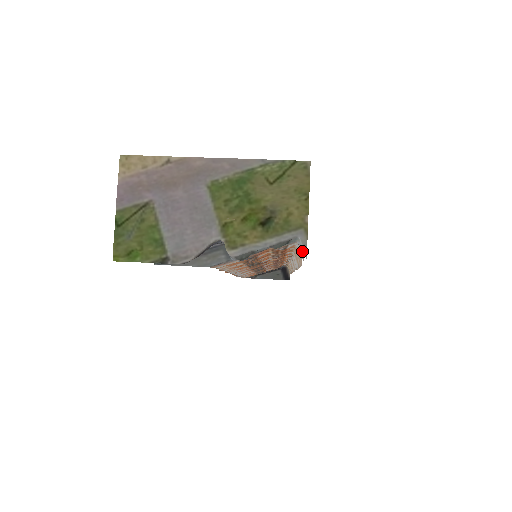
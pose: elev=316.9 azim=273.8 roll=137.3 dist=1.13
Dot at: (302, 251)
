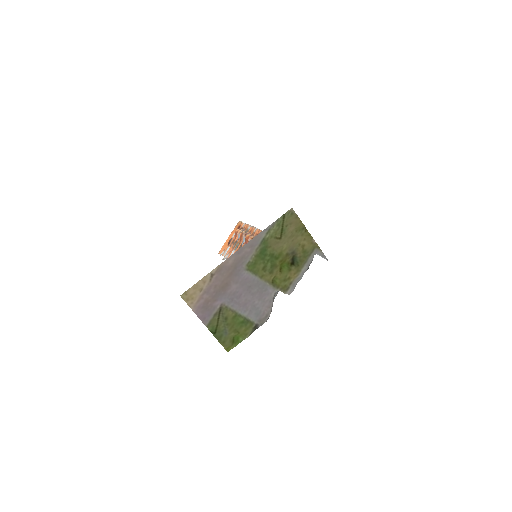
Dot at: occluded
